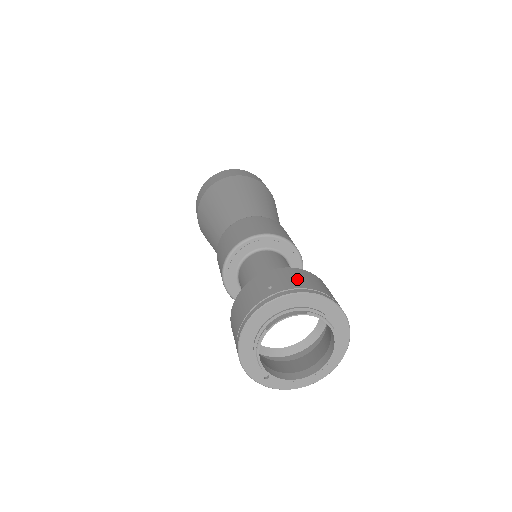
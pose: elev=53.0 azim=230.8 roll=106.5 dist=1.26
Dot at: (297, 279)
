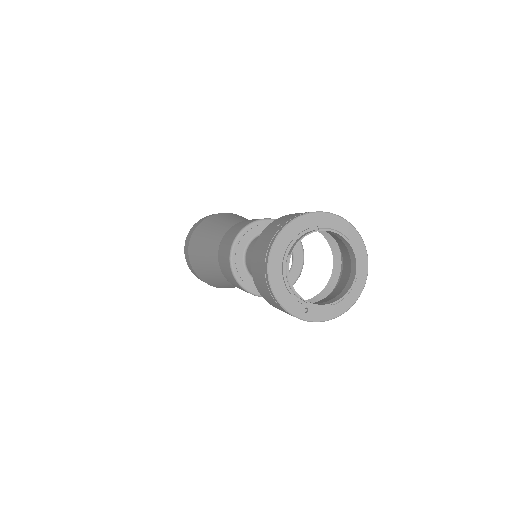
Dot at: (299, 213)
